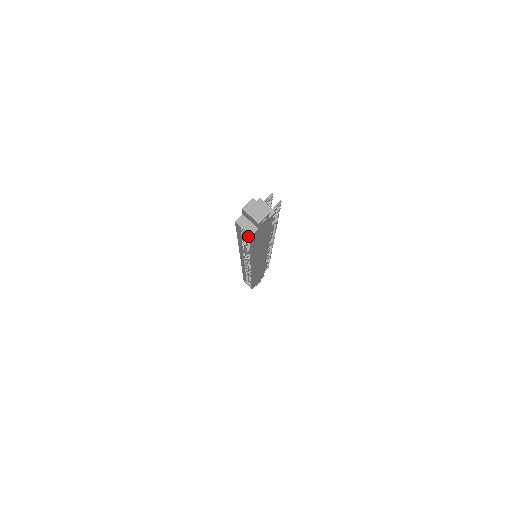
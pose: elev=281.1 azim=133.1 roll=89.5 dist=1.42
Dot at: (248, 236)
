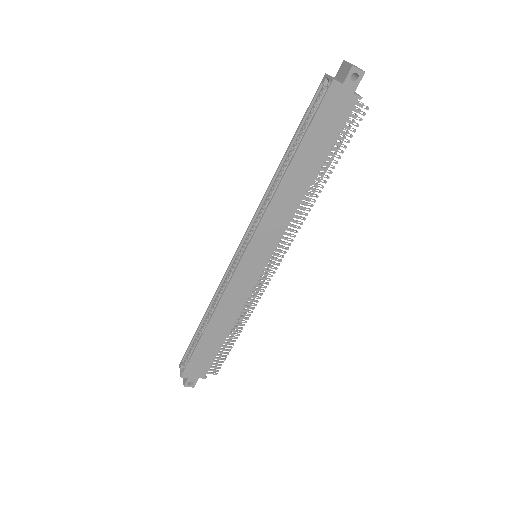
Dot at: (320, 104)
